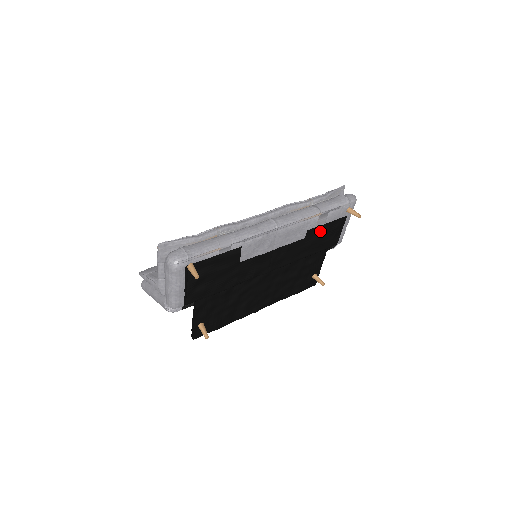
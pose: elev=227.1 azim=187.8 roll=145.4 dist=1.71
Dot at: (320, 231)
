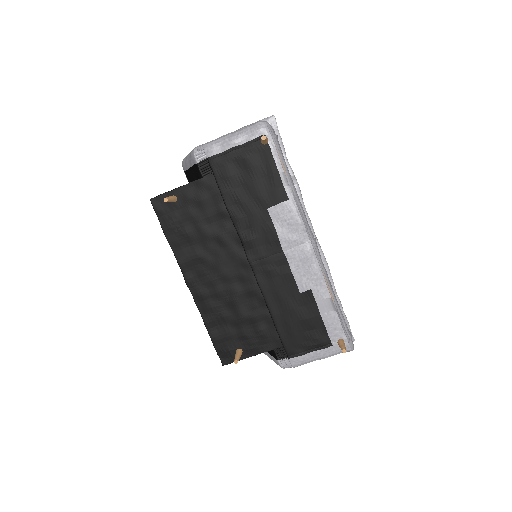
Dot at: (310, 313)
